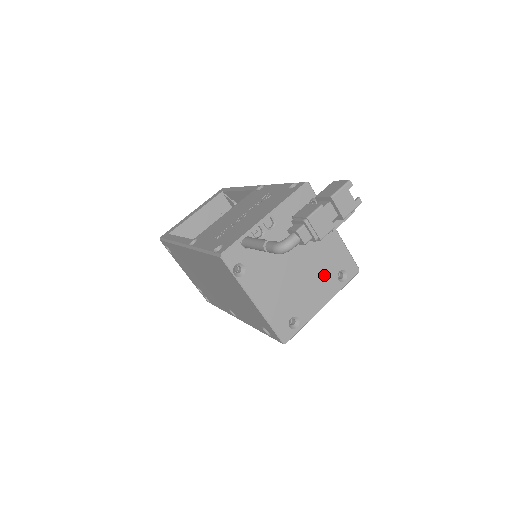
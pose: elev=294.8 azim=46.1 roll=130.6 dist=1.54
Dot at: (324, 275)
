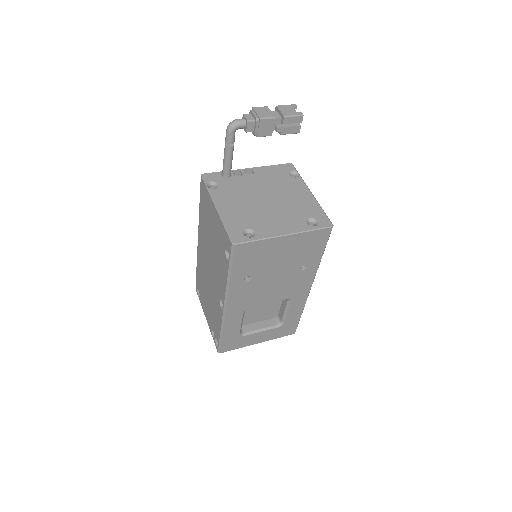
Dot at: (292, 215)
